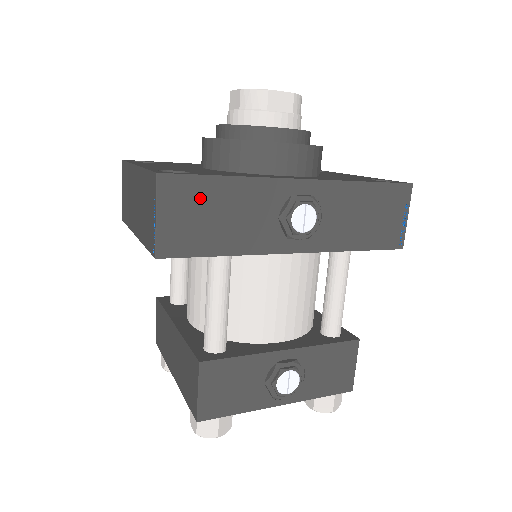
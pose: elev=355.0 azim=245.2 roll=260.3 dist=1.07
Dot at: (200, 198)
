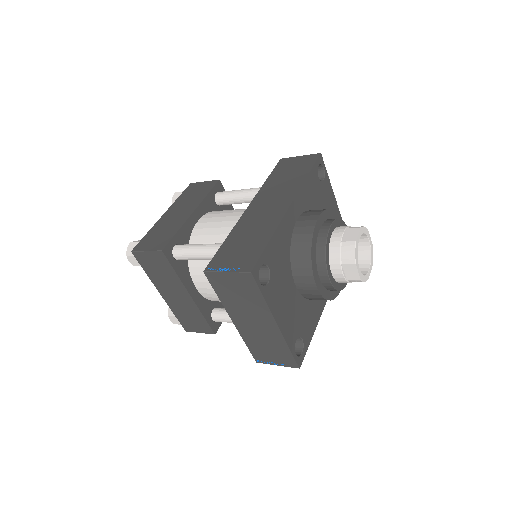
Dot at: occluded
